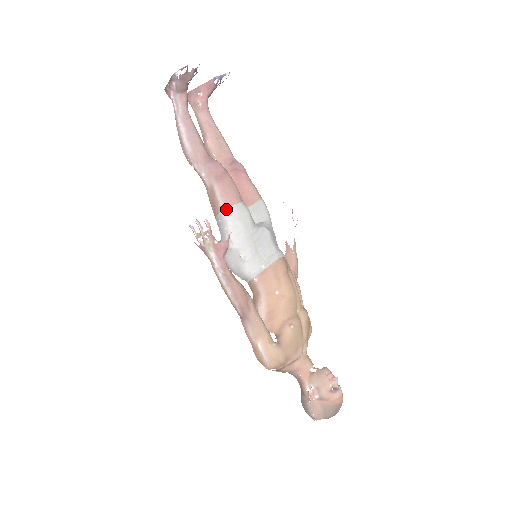
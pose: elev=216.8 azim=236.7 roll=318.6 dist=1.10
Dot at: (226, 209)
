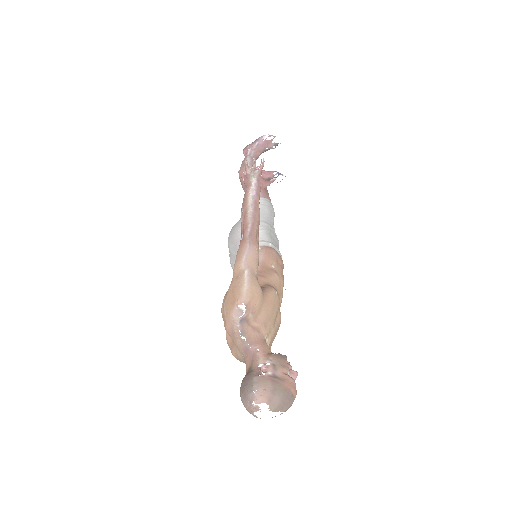
Dot at: (261, 197)
